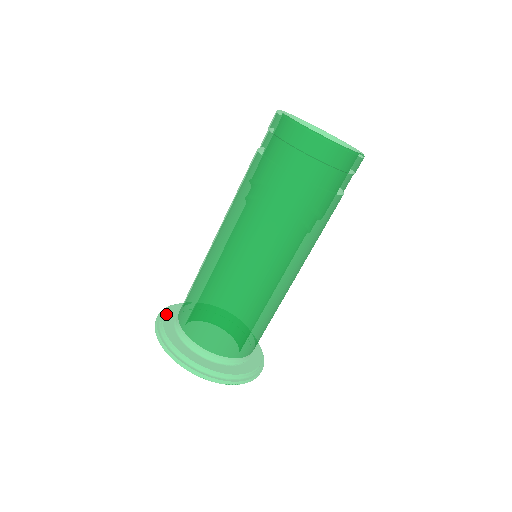
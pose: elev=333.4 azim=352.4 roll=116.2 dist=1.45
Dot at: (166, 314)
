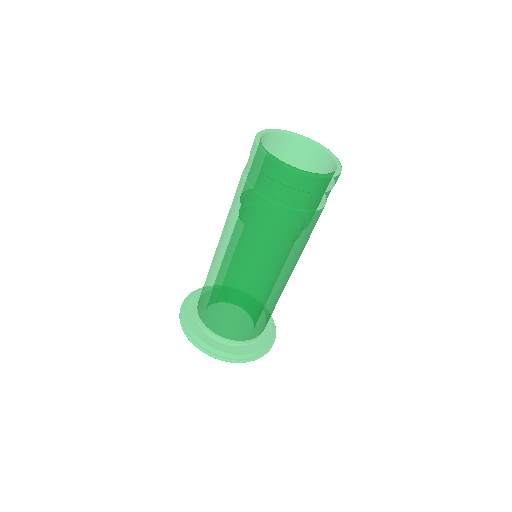
Dot at: (188, 319)
